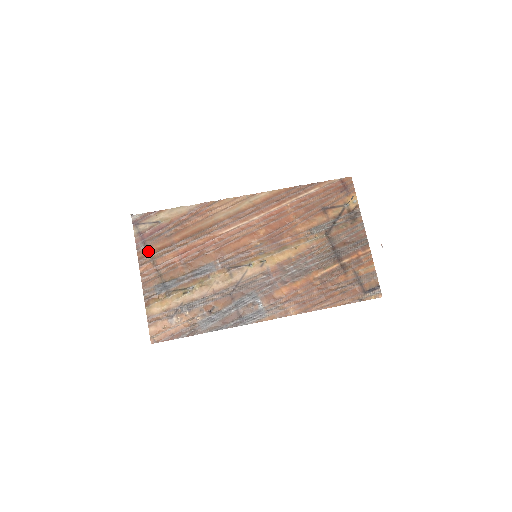
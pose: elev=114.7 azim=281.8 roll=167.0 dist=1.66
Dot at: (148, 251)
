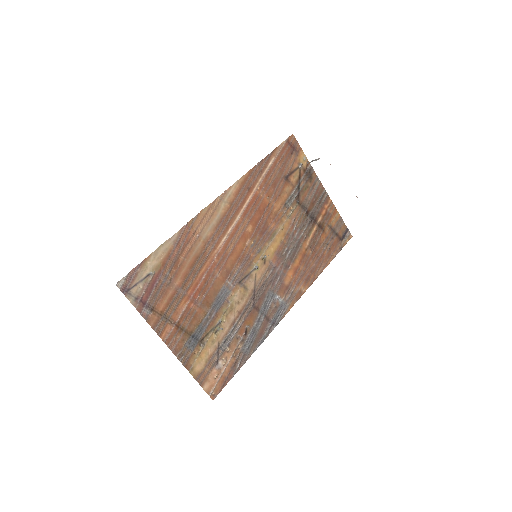
Dot at: (158, 313)
